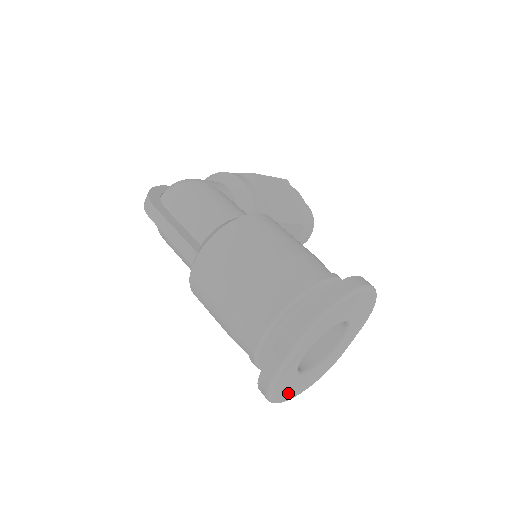
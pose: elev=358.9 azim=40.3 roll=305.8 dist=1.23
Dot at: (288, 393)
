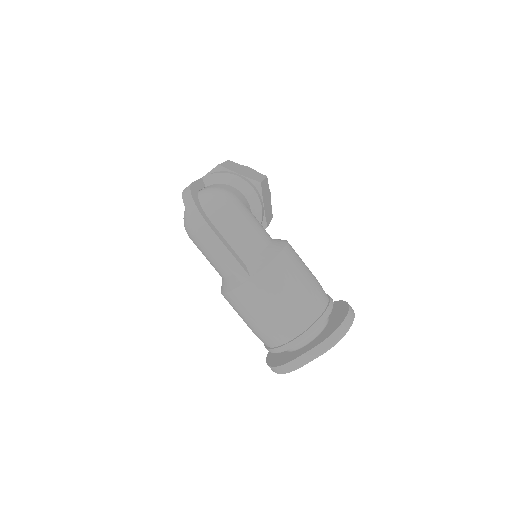
Dot at: occluded
